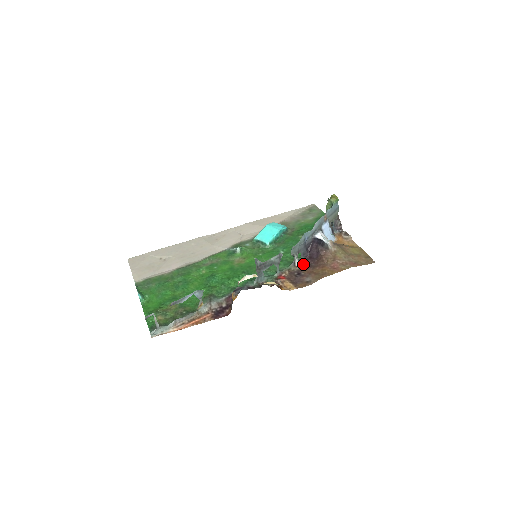
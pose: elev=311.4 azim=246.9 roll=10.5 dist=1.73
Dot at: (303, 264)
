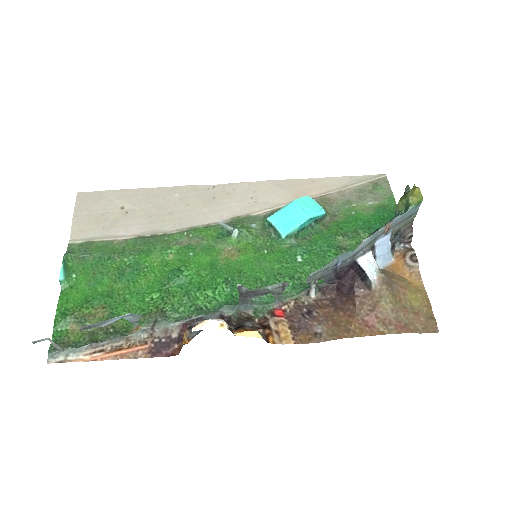
Dot at: (323, 295)
